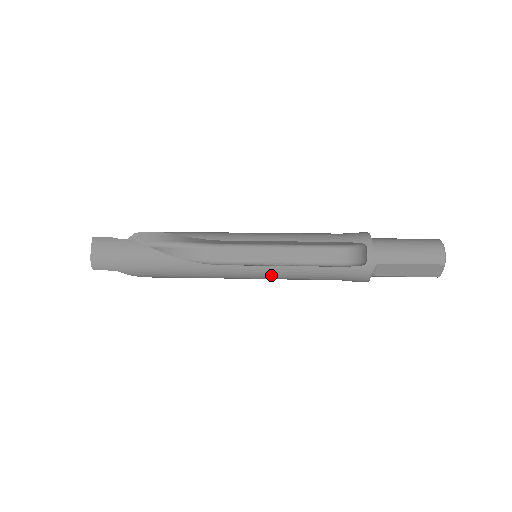
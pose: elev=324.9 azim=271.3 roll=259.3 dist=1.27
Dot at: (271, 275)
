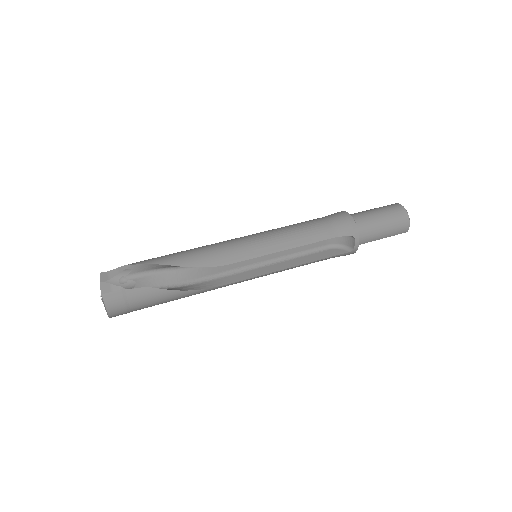
Dot at: occluded
